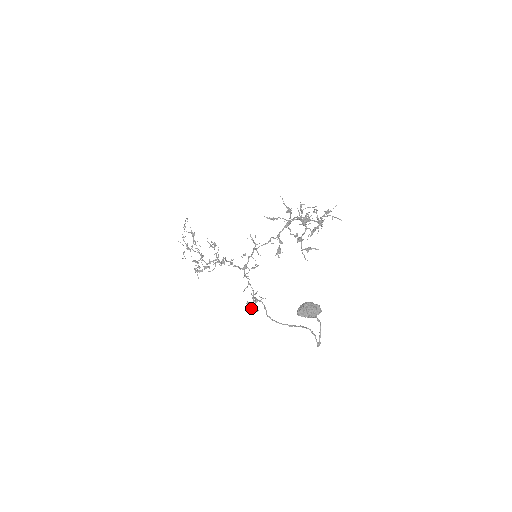
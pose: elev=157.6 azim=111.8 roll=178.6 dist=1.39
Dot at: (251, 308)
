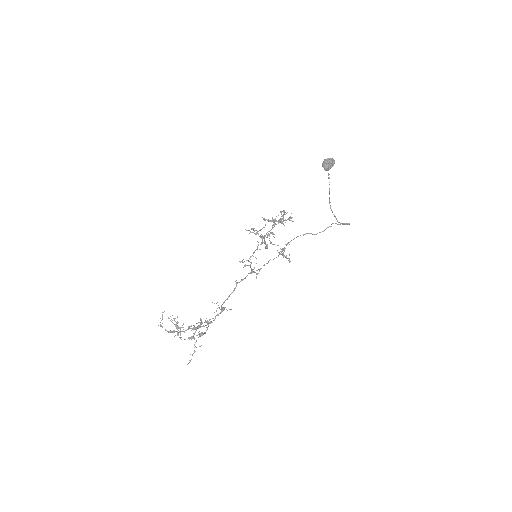
Dot at: (285, 257)
